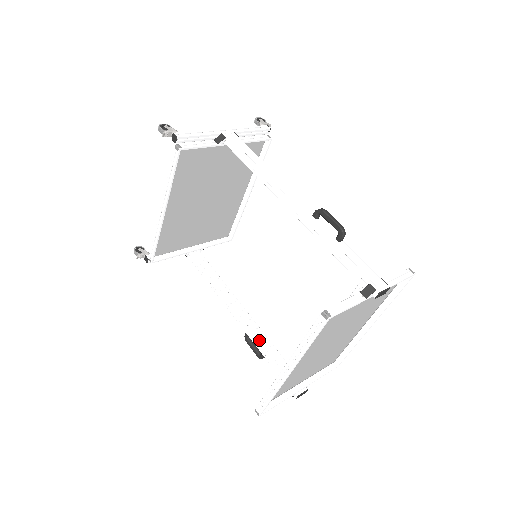
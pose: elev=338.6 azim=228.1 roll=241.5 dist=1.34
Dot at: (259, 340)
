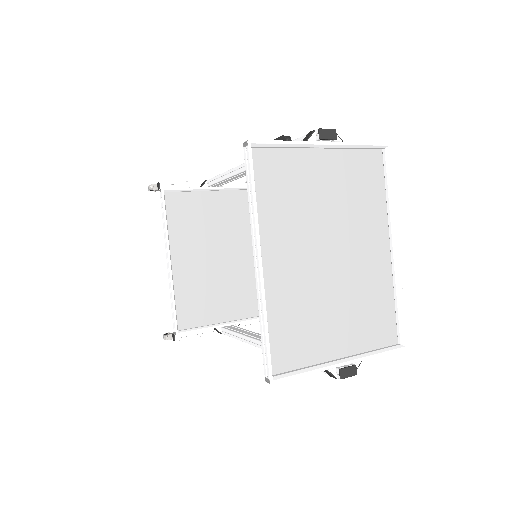
Dot at: occluded
